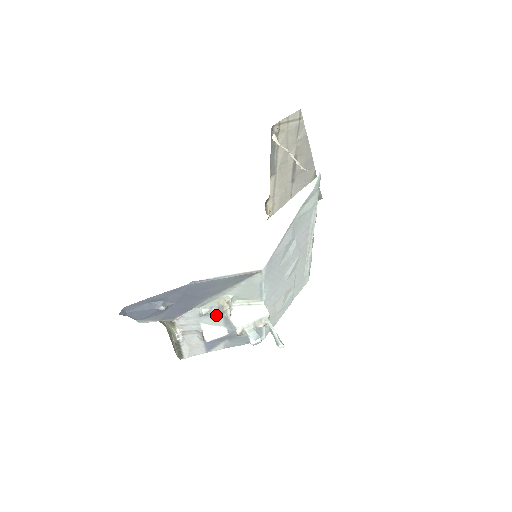
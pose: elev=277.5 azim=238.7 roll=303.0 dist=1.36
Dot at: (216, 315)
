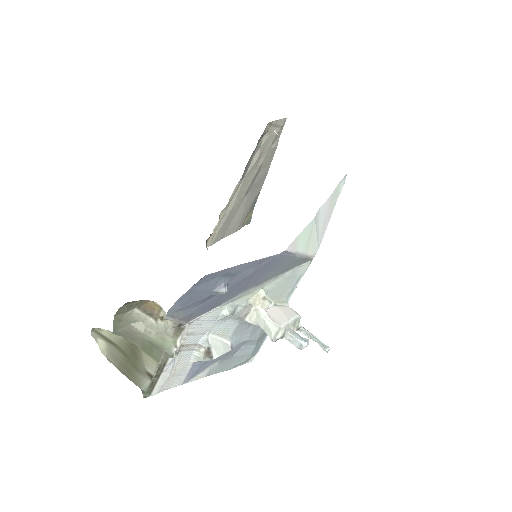
Dot at: (233, 320)
